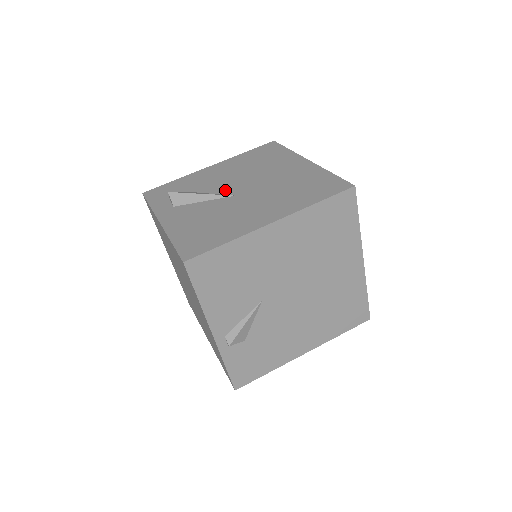
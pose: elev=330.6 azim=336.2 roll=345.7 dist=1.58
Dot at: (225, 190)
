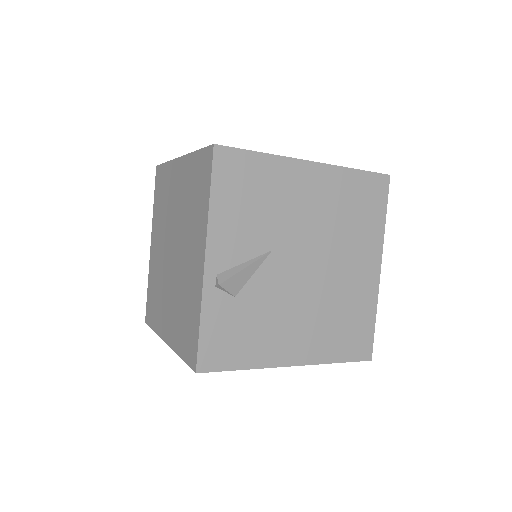
Dot at: occluded
